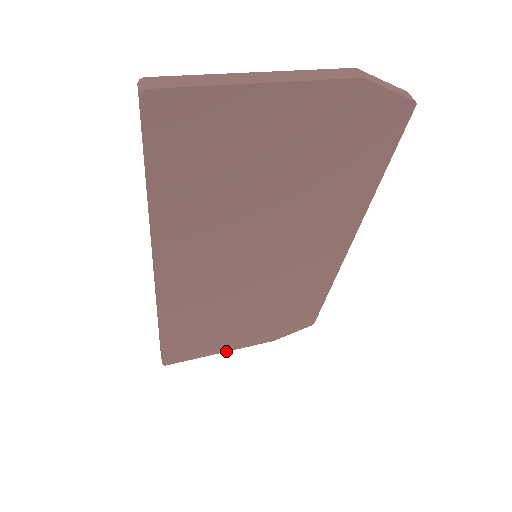
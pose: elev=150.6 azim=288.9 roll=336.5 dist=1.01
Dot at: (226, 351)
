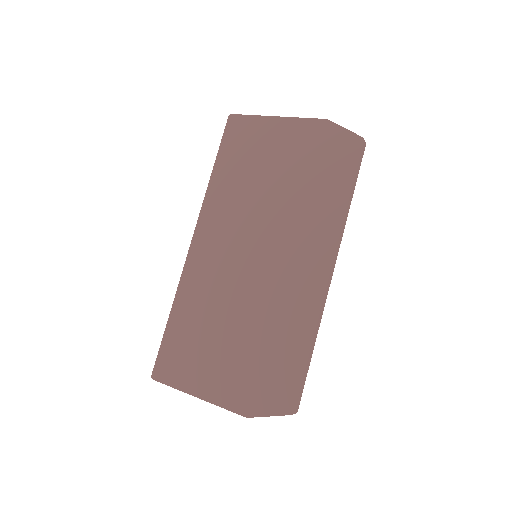
Dot at: (202, 398)
